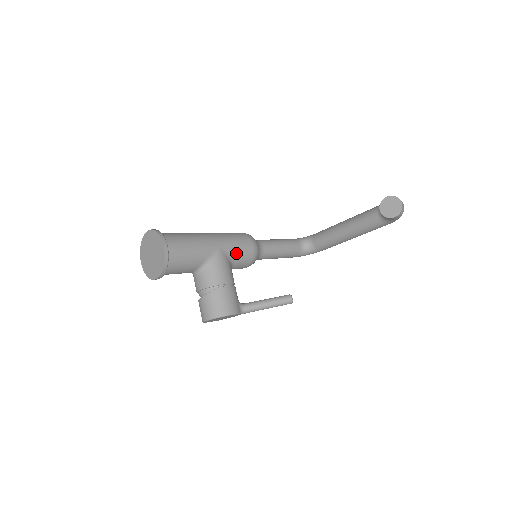
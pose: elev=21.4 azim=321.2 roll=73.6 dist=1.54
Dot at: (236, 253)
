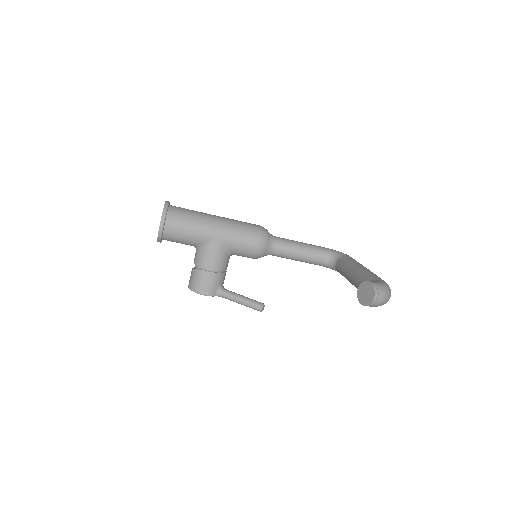
Dot at: (235, 247)
